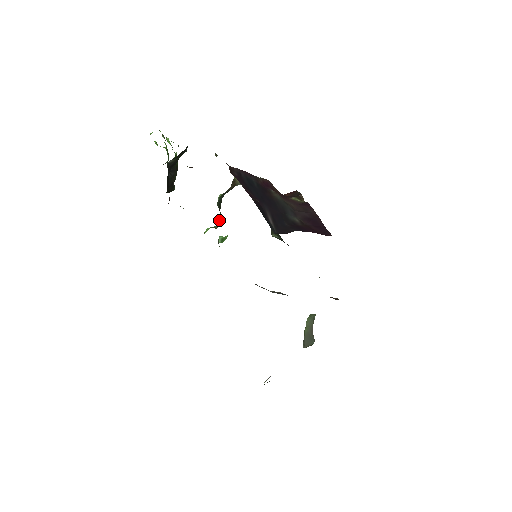
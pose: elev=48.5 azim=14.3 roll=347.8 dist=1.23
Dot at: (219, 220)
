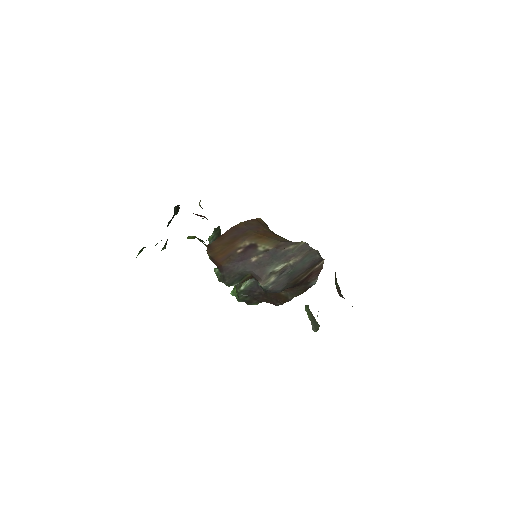
Dot at: occluded
